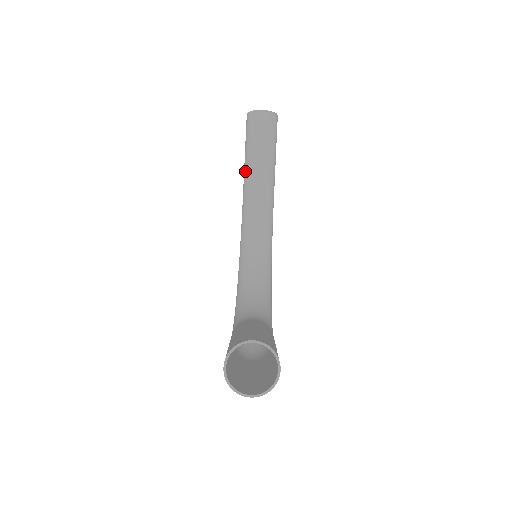
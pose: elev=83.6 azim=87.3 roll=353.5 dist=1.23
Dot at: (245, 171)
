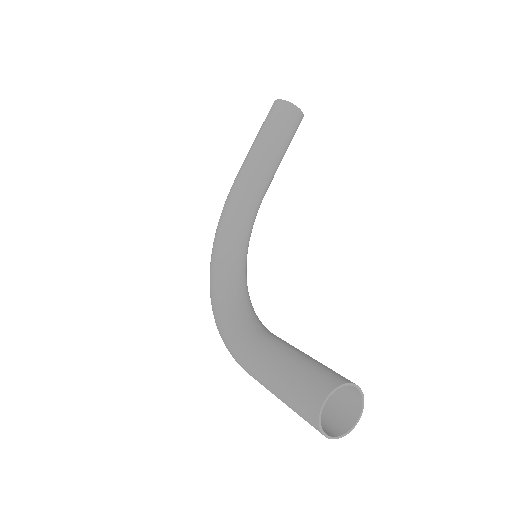
Dot at: (254, 155)
